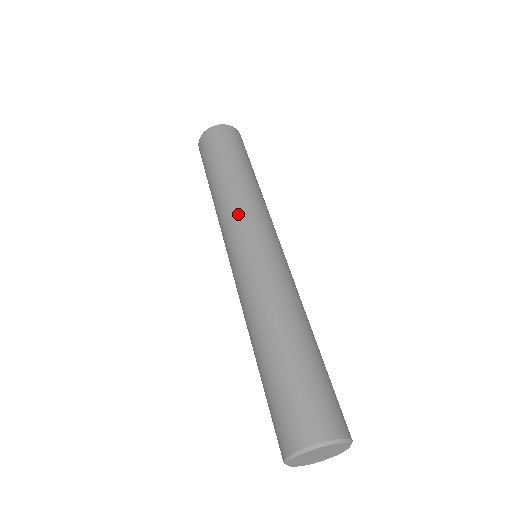
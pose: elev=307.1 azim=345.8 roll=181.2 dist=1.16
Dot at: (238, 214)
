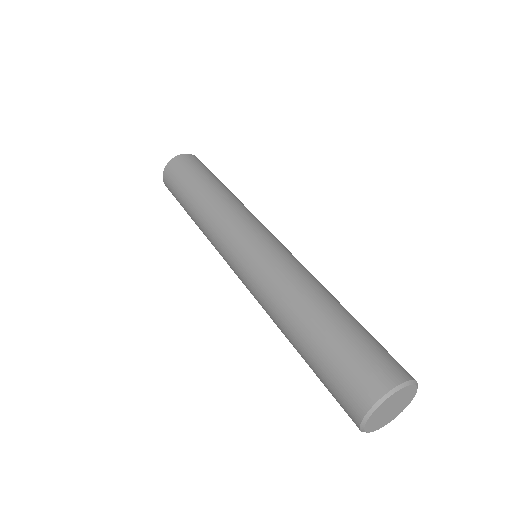
Dot at: (242, 214)
